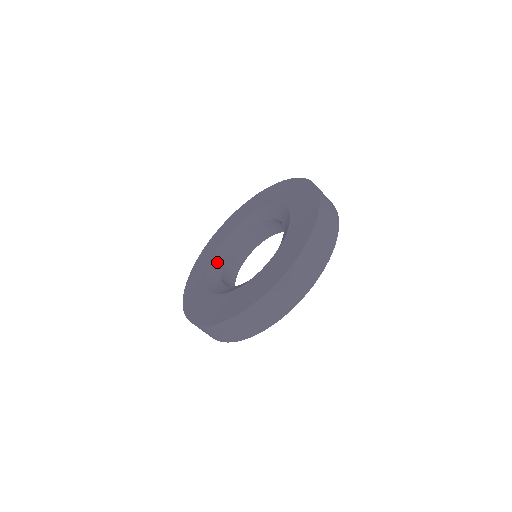
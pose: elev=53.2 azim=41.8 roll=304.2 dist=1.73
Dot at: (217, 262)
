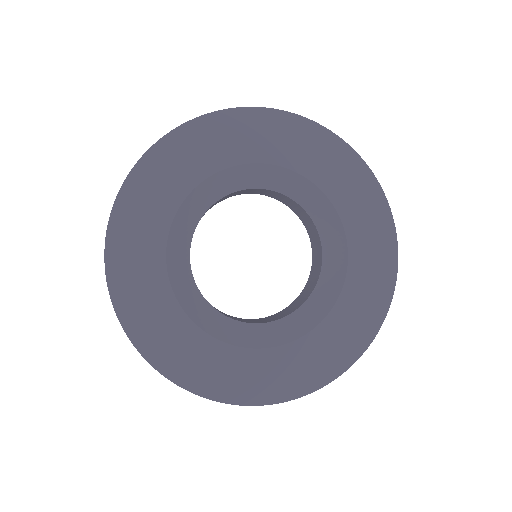
Dot at: (230, 181)
